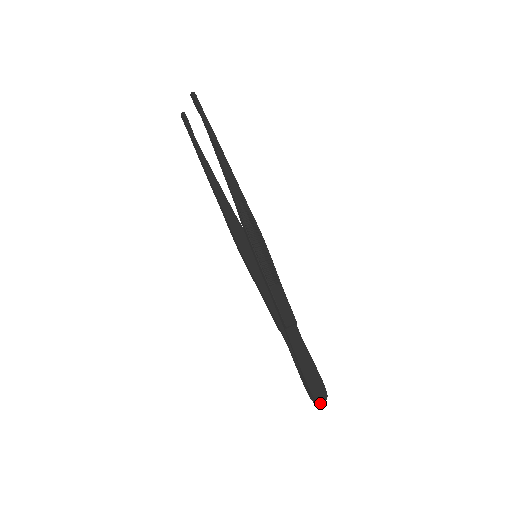
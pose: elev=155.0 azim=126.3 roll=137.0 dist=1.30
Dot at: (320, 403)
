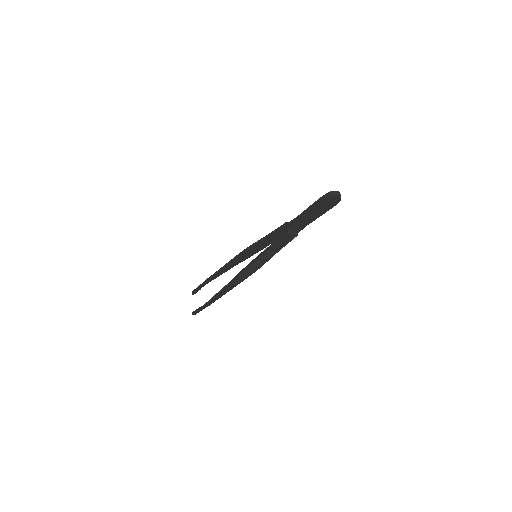
Dot at: (335, 193)
